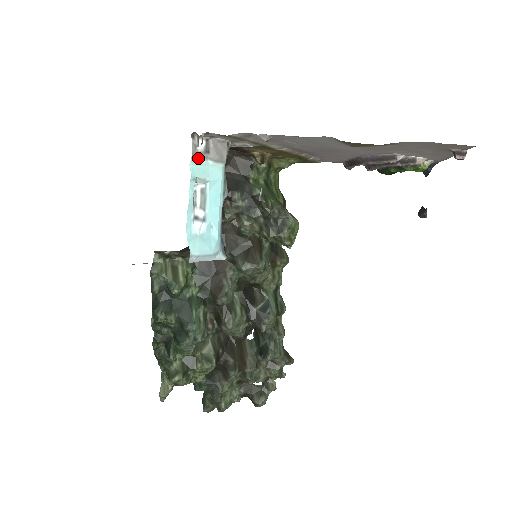
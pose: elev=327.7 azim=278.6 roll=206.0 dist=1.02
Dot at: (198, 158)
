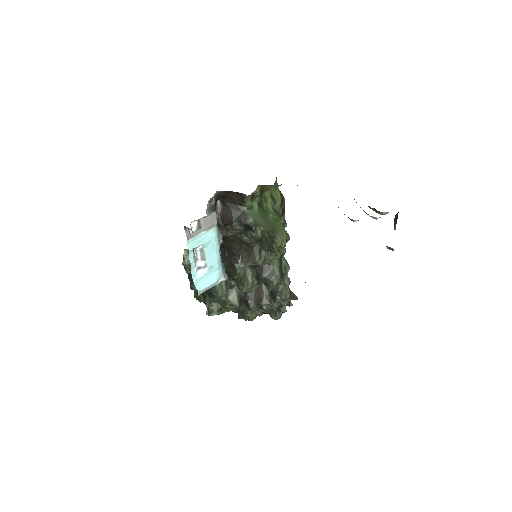
Dot at: (192, 237)
